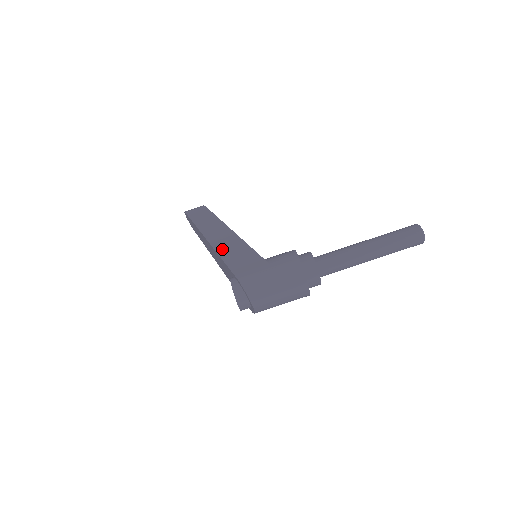
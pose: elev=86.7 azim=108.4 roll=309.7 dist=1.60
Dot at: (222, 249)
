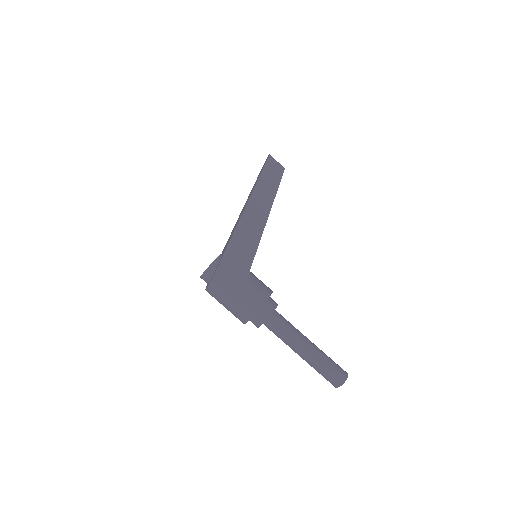
Dot at: (242, 229)
